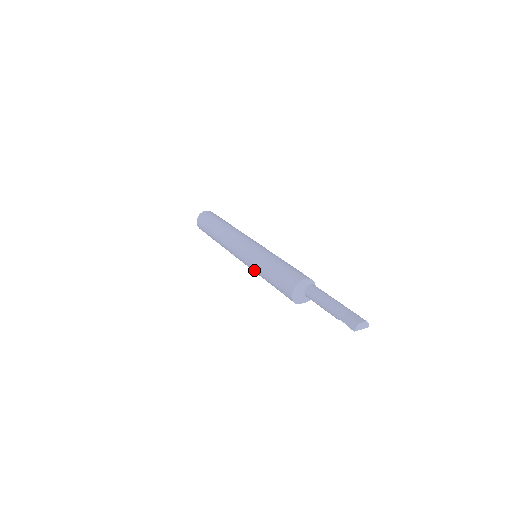
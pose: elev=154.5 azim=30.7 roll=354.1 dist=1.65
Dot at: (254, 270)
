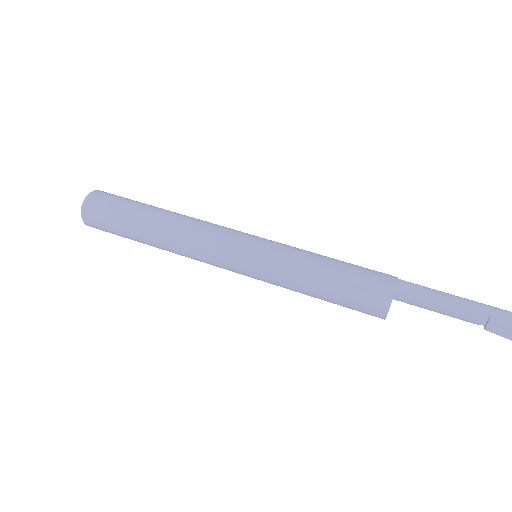
Dot at: occluded
